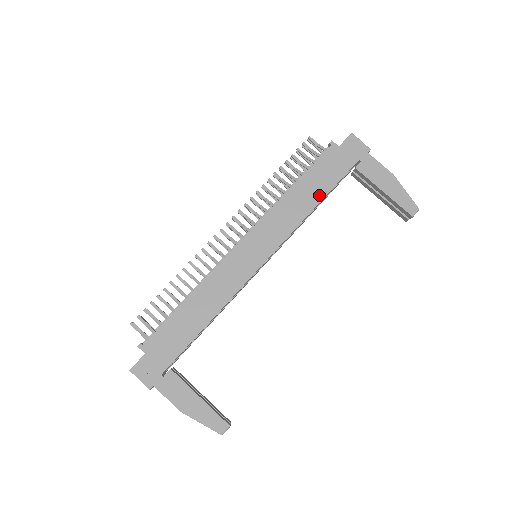
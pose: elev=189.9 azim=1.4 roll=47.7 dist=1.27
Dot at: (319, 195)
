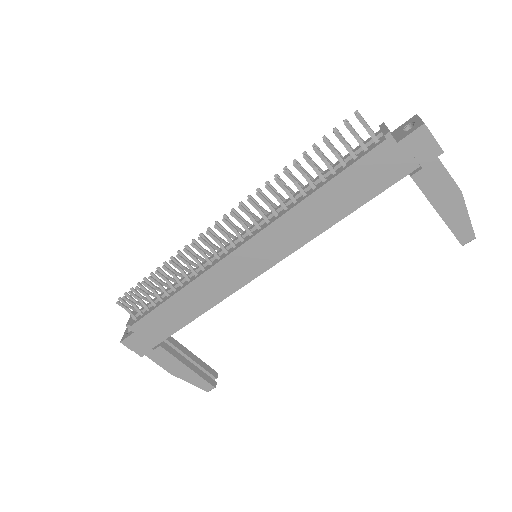
Dot at: (348, 207)
